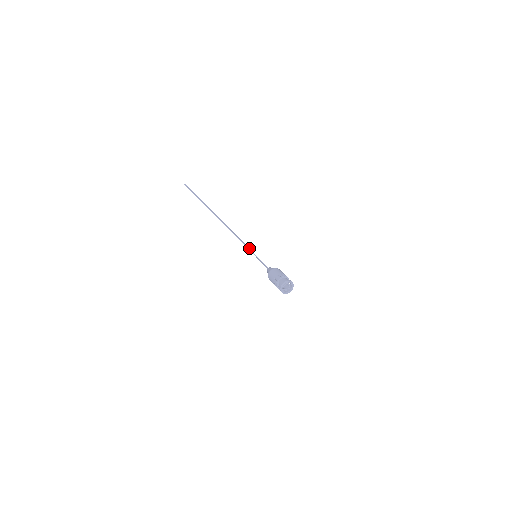
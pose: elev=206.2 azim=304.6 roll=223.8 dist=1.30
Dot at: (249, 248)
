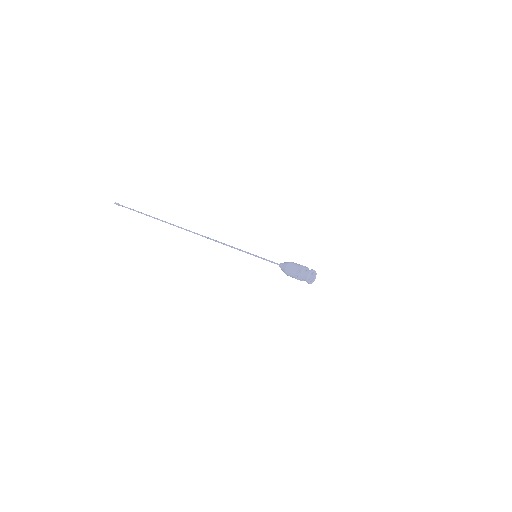
Dot at: occluded
